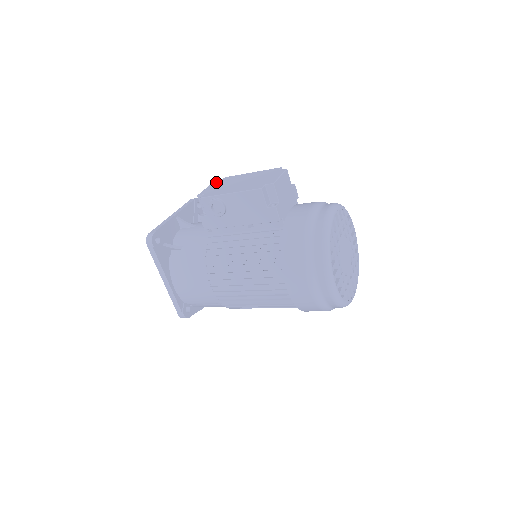
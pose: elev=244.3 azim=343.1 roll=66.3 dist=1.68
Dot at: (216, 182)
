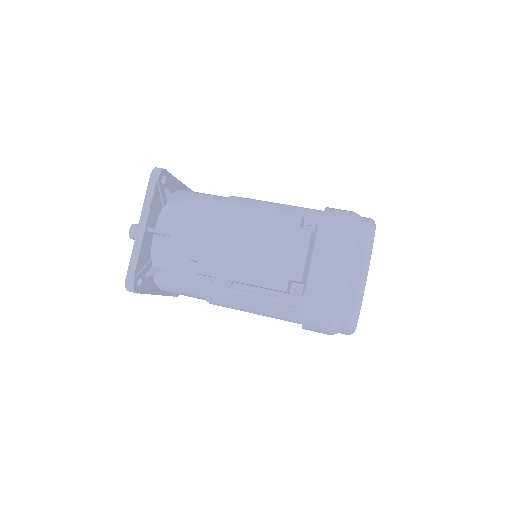
Dot at: (203, 217)
